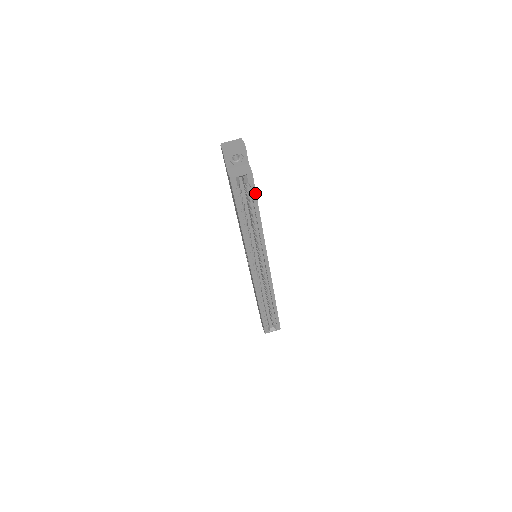
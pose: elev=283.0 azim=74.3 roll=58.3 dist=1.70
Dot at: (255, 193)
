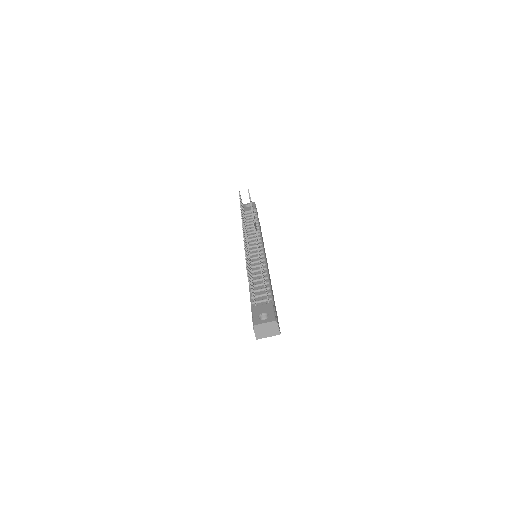
Dot at: occluded
